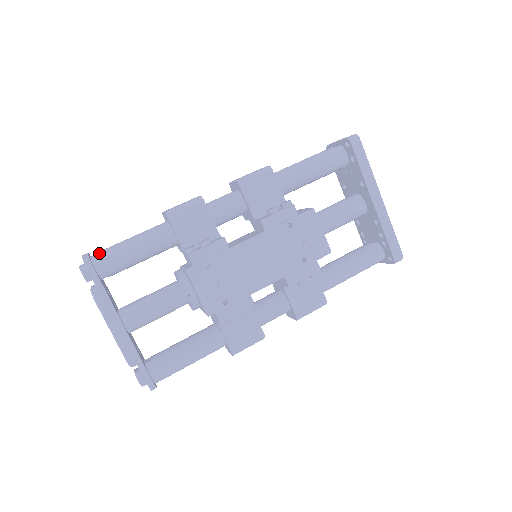
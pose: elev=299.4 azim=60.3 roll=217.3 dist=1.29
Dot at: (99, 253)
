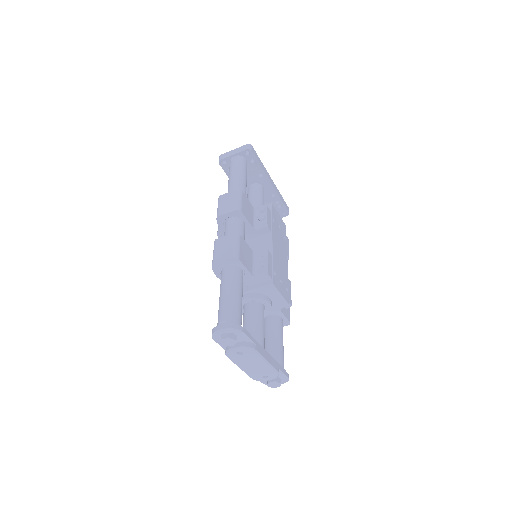
Dot at: (229, 318)
